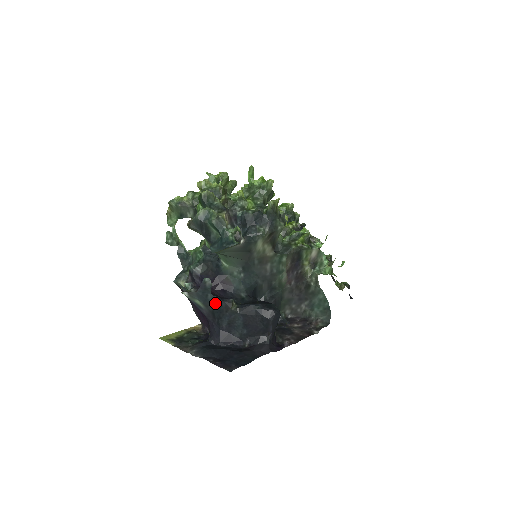
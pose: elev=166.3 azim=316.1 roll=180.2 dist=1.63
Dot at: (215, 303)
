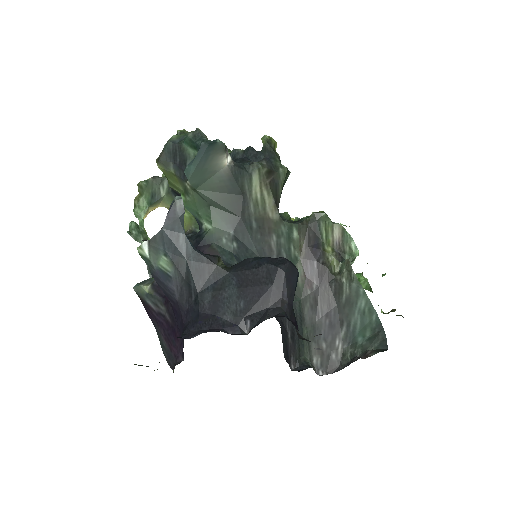
Dot at: (191, 256)
